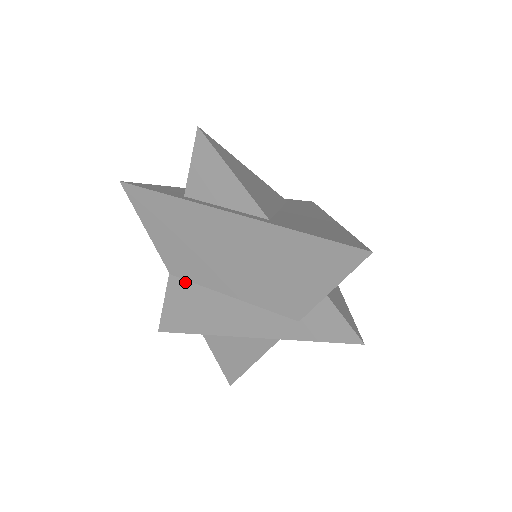
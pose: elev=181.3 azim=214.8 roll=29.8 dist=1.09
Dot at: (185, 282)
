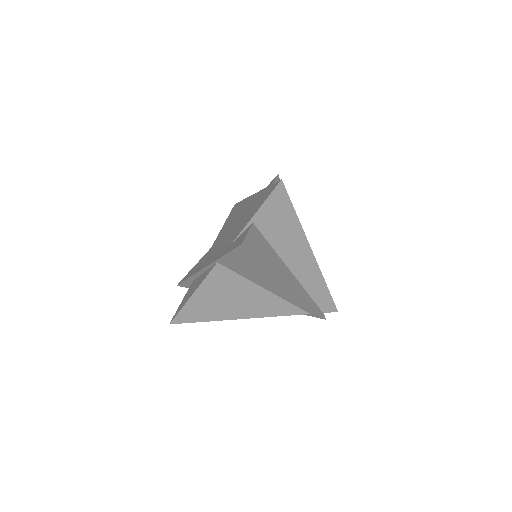
Dot at: occluded
